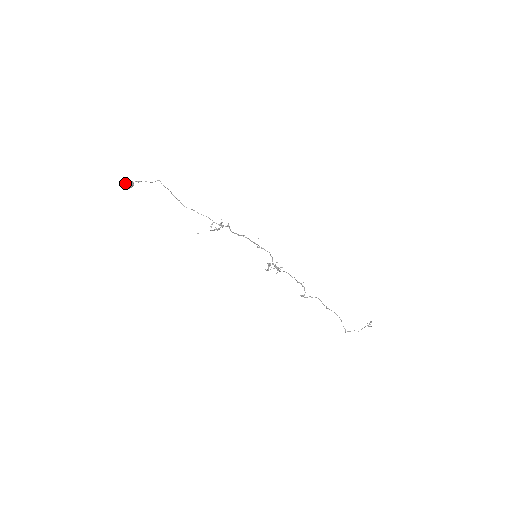
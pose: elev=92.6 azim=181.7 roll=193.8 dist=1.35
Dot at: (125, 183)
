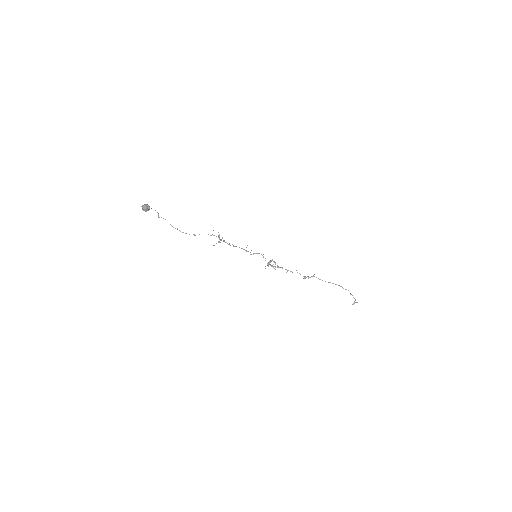
Dot at: (145, 204)
